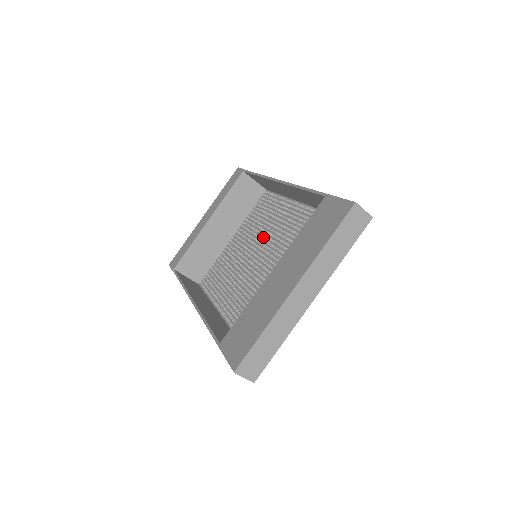
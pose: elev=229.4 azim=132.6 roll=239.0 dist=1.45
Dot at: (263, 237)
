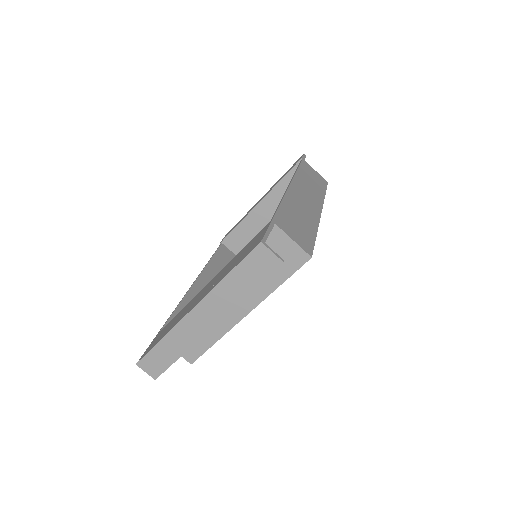
Dot at: occluded
